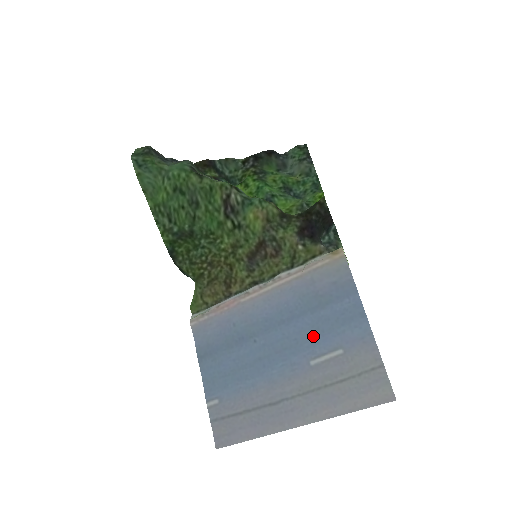
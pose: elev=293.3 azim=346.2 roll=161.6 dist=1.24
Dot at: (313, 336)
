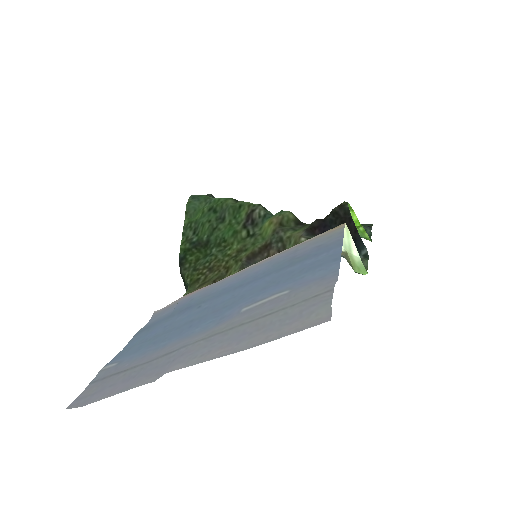
Dot at: (264, 288)
